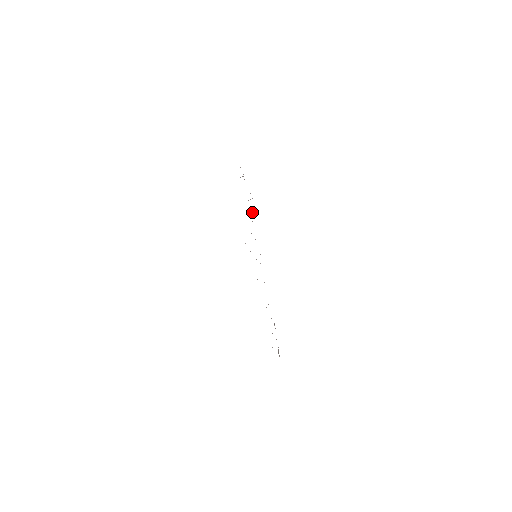
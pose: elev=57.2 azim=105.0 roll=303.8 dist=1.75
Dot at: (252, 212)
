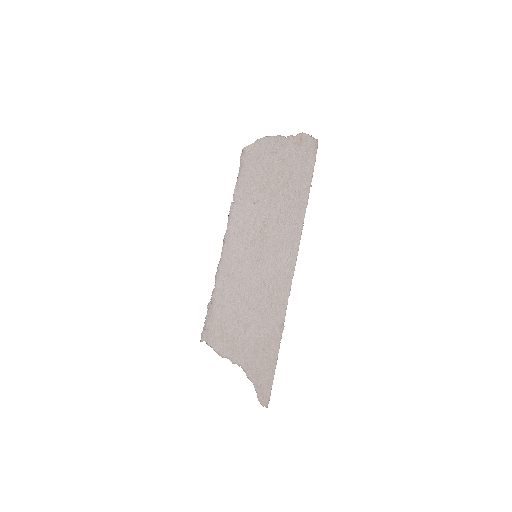
Dot at: (253, 185)
